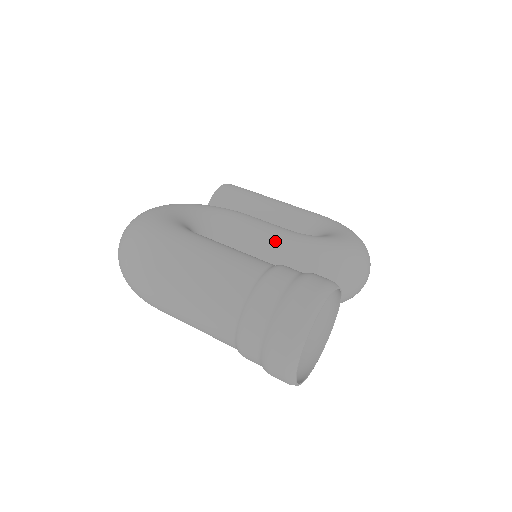
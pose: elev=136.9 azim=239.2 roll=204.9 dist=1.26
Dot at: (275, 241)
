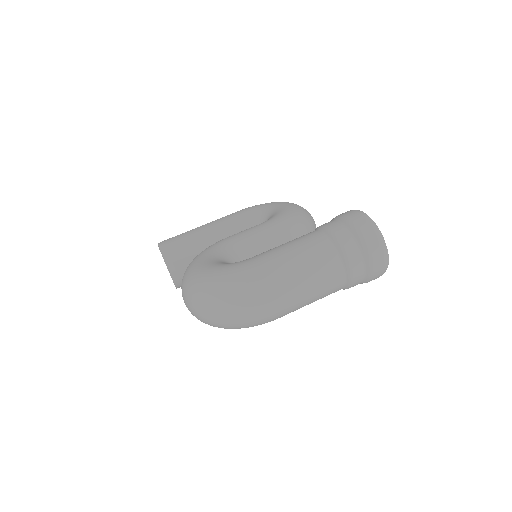
Dot at: (271, 232)
